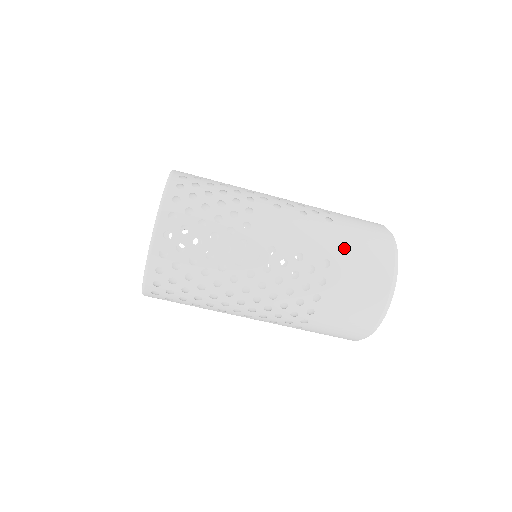
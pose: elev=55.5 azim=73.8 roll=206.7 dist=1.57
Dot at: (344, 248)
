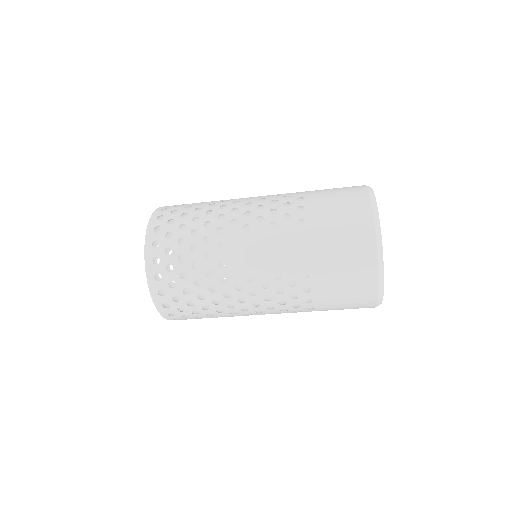
Dot at: (319, 253)
